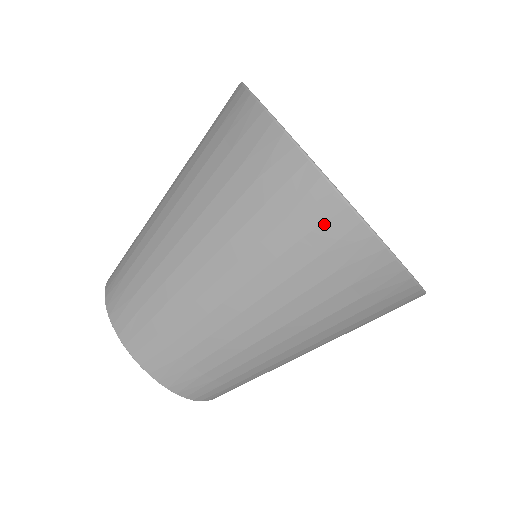
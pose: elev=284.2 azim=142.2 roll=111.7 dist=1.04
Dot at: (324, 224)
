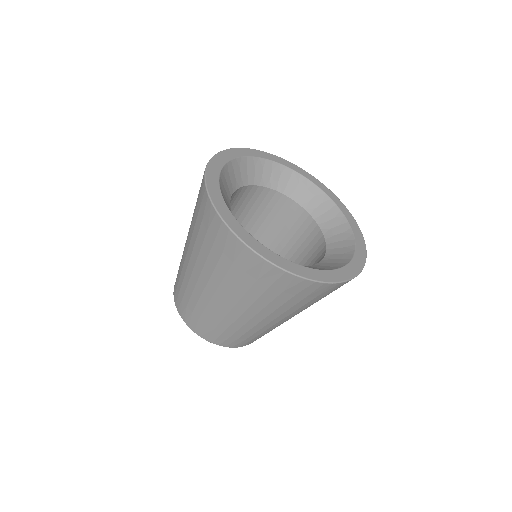
Dot at: (304, 290)
